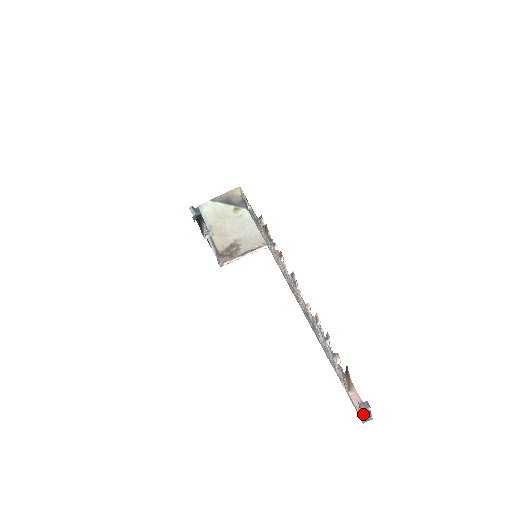
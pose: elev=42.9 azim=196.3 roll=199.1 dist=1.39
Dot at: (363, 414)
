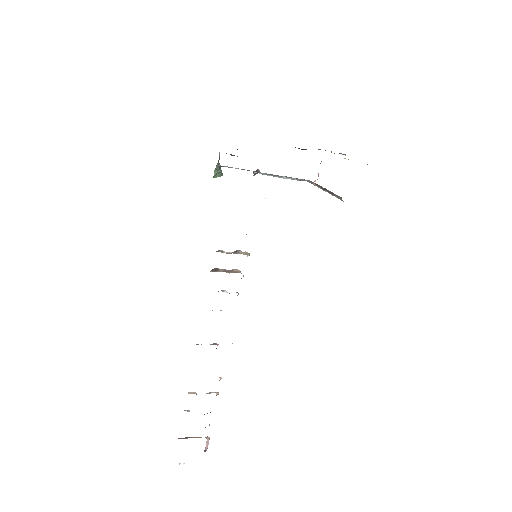
Dot at: occluded
